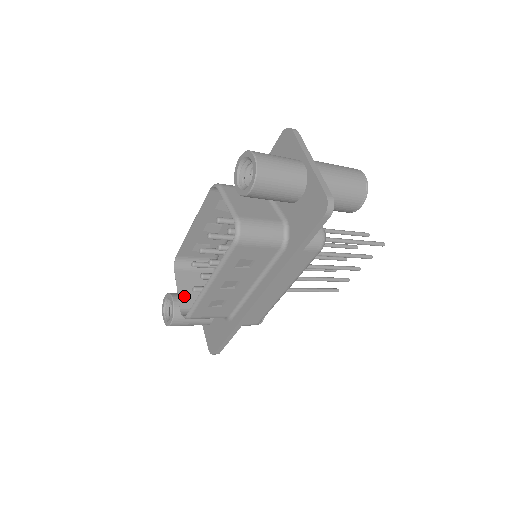
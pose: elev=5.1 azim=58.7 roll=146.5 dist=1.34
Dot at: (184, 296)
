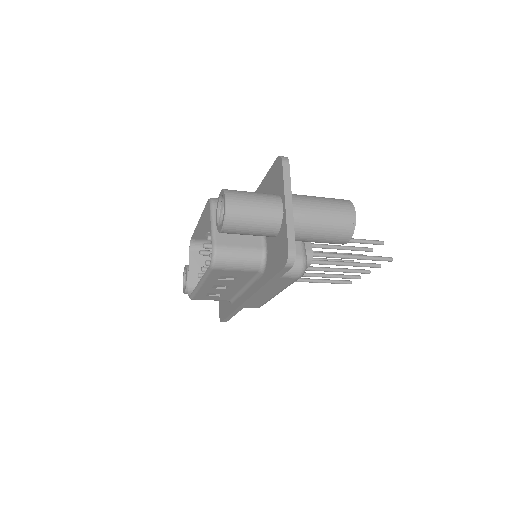
Dot at: (194, 275)
